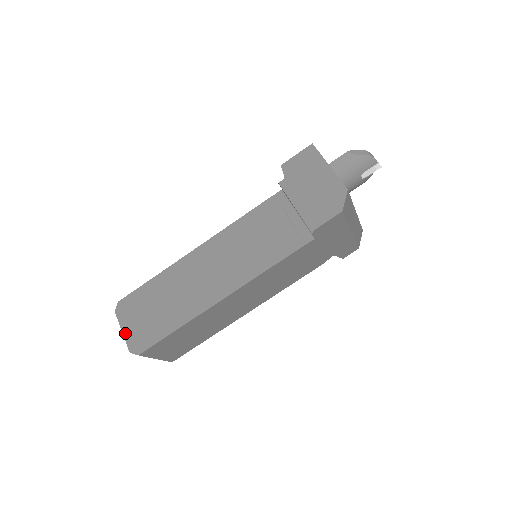
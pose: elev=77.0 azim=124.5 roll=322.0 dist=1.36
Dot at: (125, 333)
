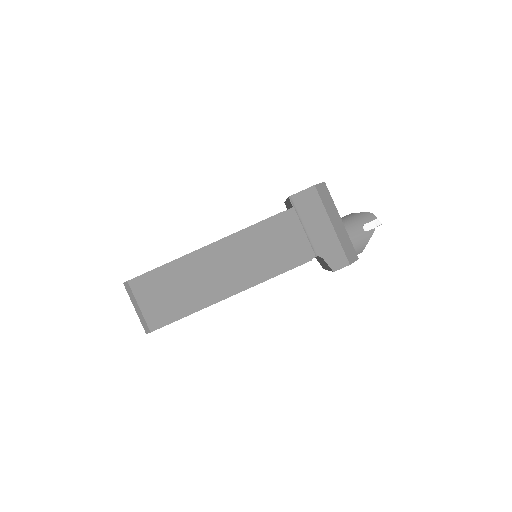
Dot at: occluded
